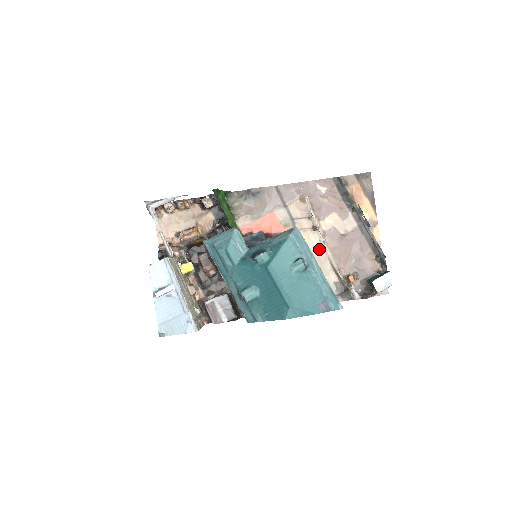
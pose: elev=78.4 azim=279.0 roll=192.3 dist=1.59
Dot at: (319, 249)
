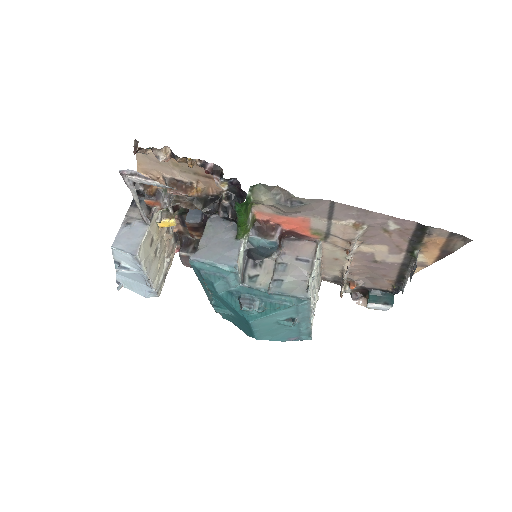
Dot at: (339, 260)
